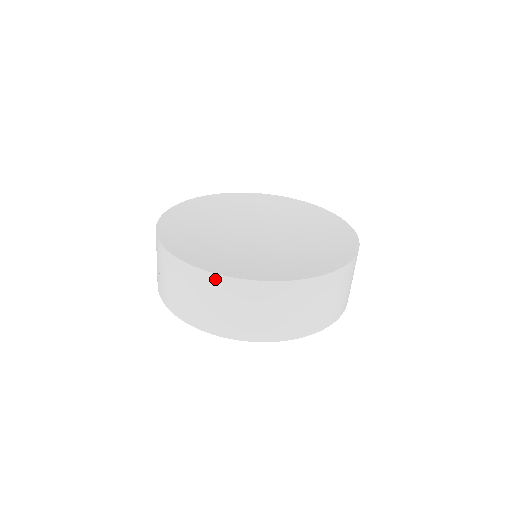
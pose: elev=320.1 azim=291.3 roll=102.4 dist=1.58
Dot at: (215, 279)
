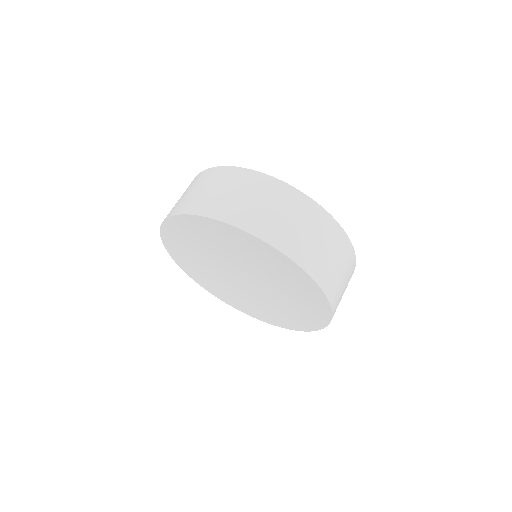
Dot at: (205, 173)
